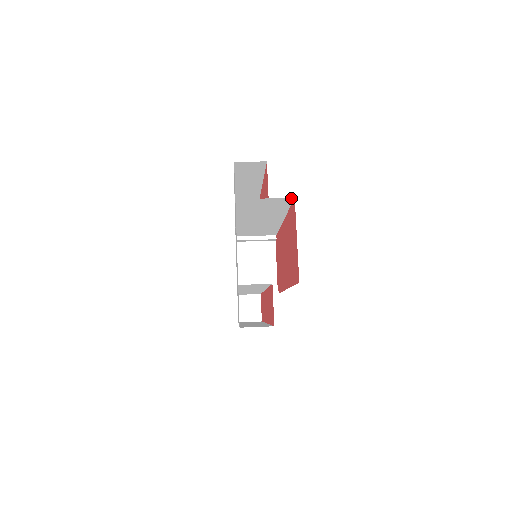
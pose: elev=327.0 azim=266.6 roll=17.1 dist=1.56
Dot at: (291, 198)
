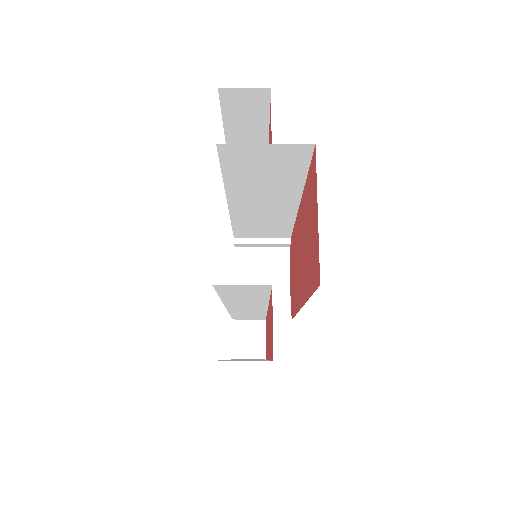
Dot at: (309, 146)
